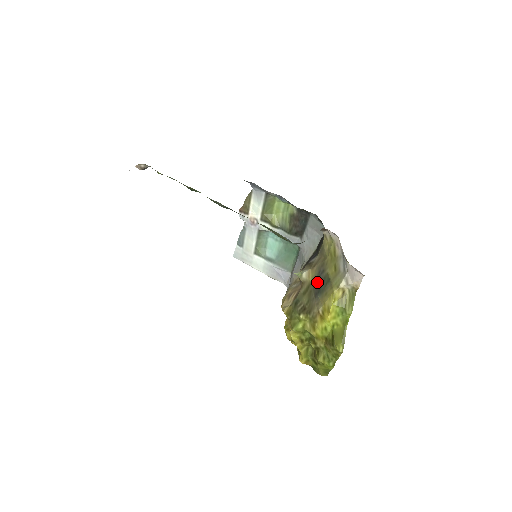
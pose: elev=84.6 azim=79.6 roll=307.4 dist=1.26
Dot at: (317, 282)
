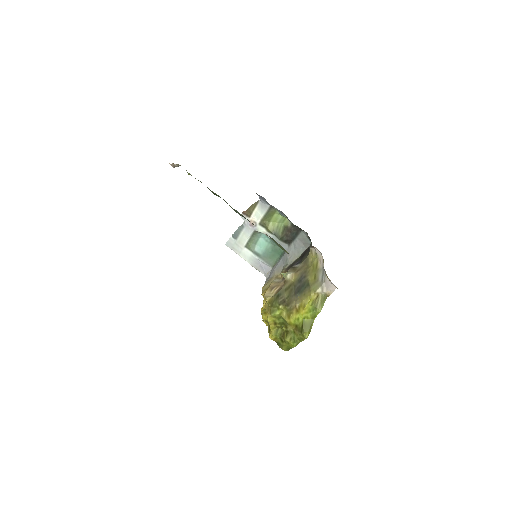
Dot at: (298, 284)
